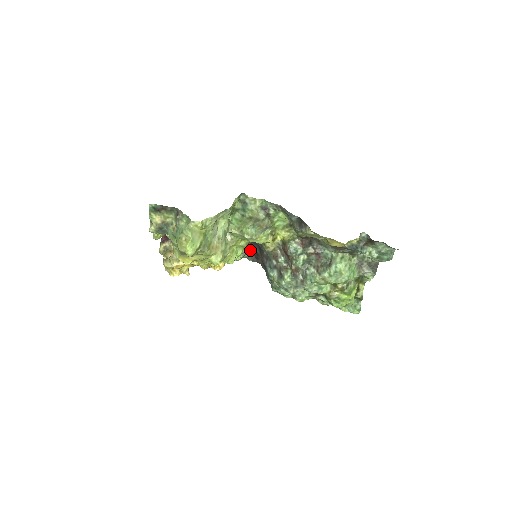
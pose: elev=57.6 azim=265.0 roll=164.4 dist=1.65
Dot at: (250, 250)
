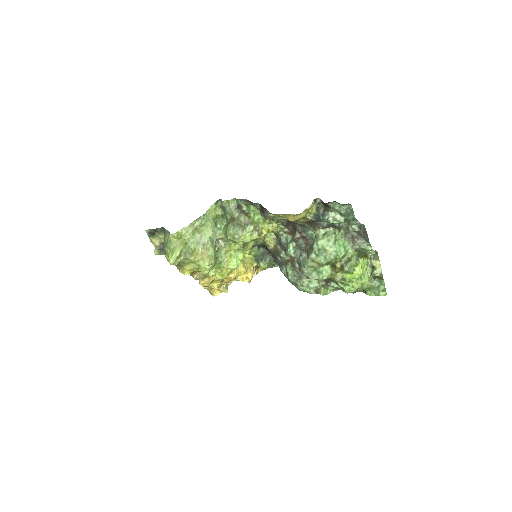
Dot at: occluded
